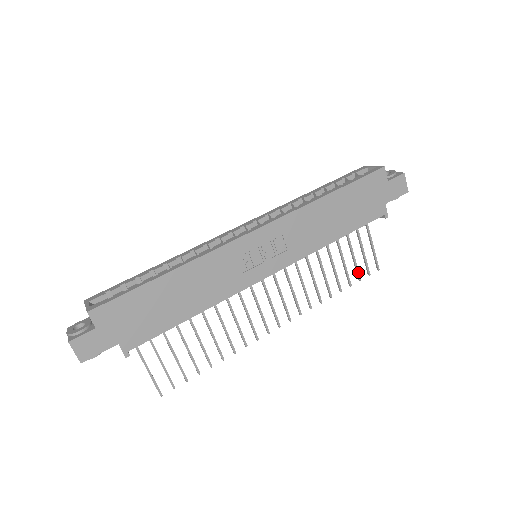
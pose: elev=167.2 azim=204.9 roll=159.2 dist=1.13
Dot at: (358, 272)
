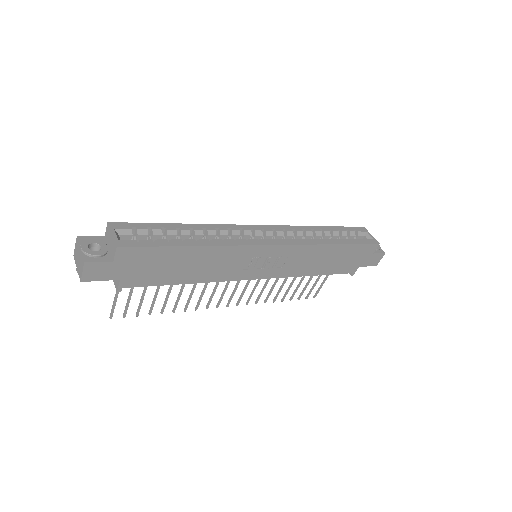
Dot at: (302, 294)
